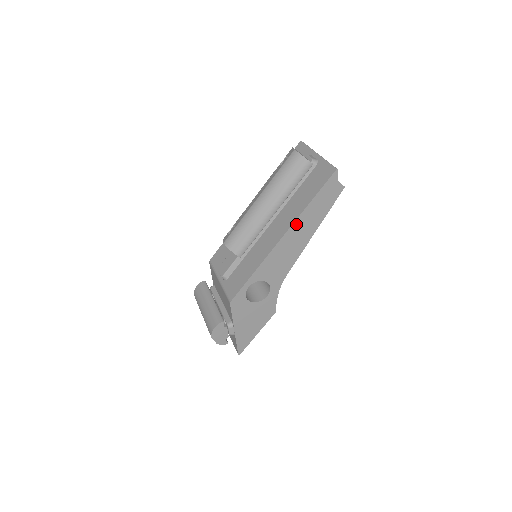
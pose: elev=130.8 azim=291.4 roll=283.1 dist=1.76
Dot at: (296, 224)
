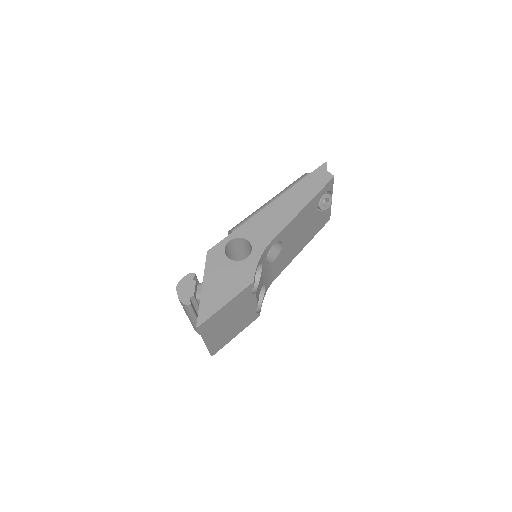
Dot at: (286, 195)
